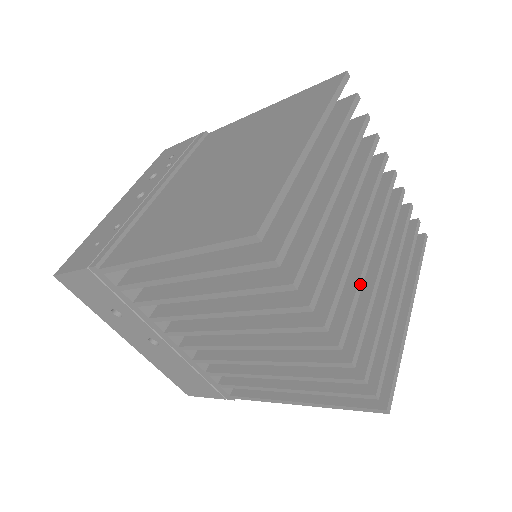
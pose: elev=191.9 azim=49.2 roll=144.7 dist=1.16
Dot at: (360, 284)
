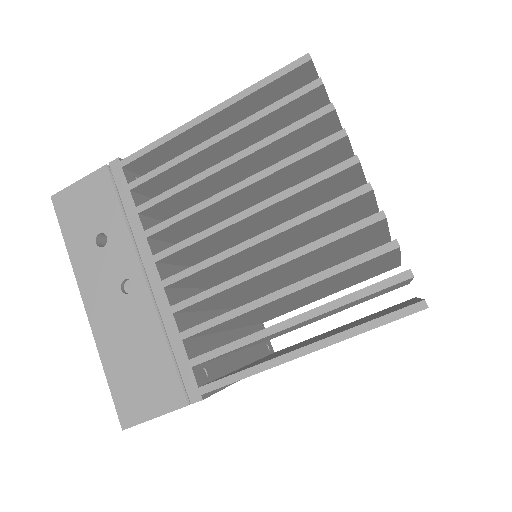
Dot at: occluded
